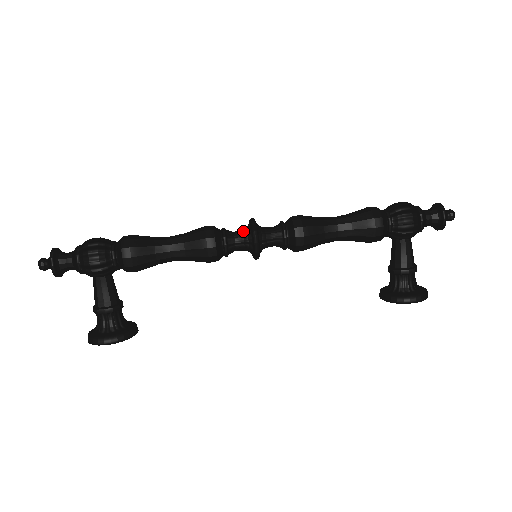
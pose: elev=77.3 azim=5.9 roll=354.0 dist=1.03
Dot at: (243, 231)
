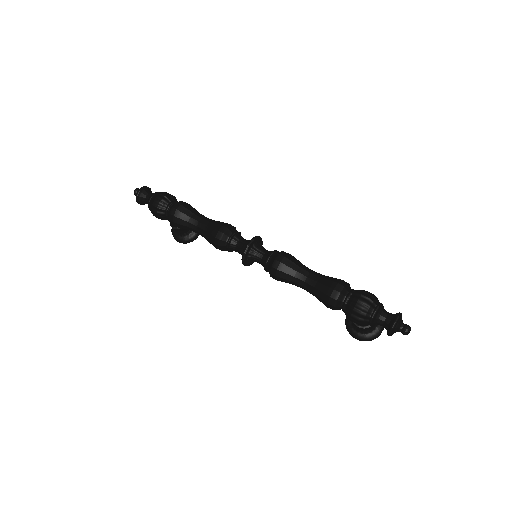
Dot at: (241, 248)
